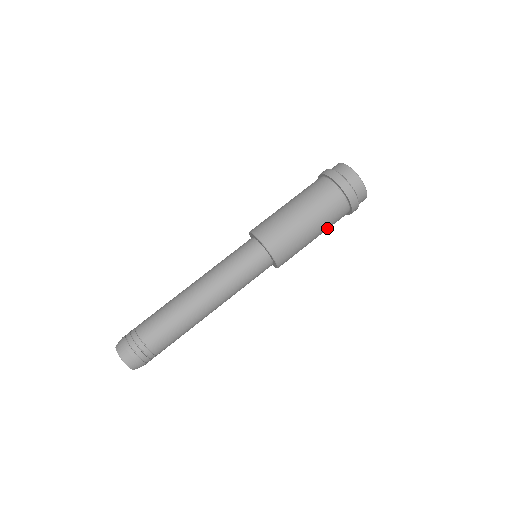
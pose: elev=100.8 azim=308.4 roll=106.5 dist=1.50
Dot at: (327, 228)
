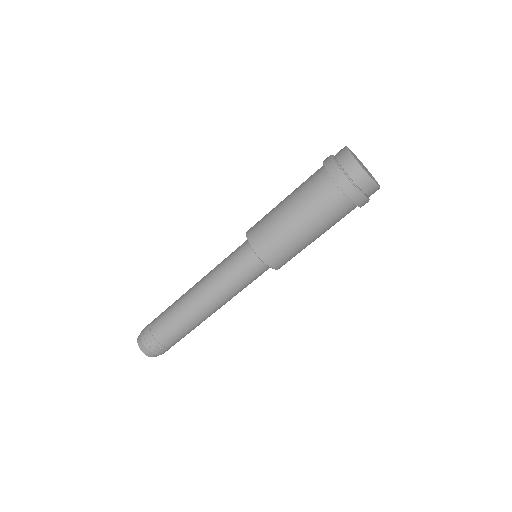
Dot at: occluded
